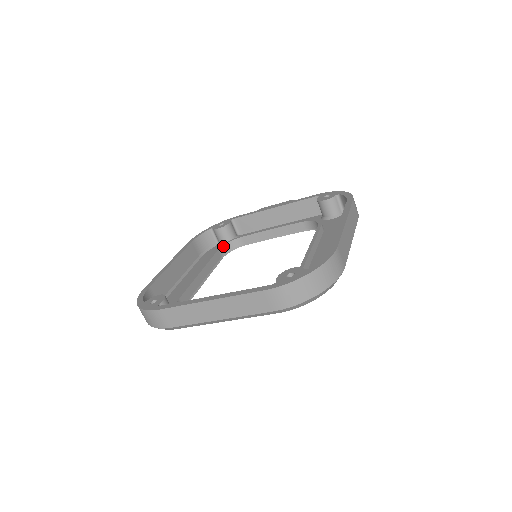
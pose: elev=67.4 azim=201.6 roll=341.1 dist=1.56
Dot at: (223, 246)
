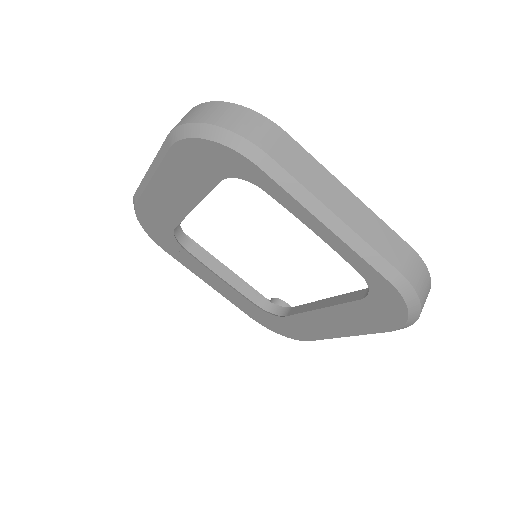
Dot at: occluded
